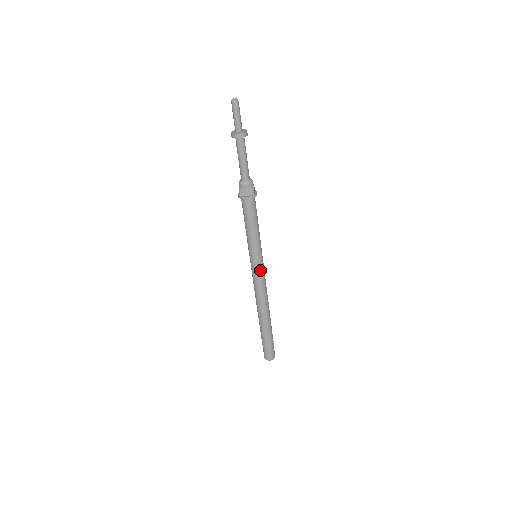
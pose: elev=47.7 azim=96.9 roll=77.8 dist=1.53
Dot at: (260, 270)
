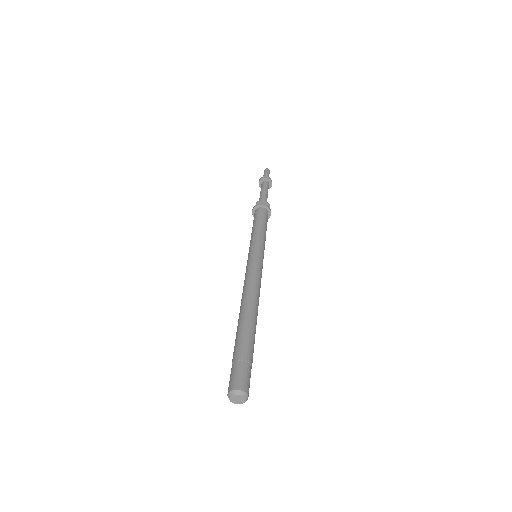
Dot at: (259, 262)
